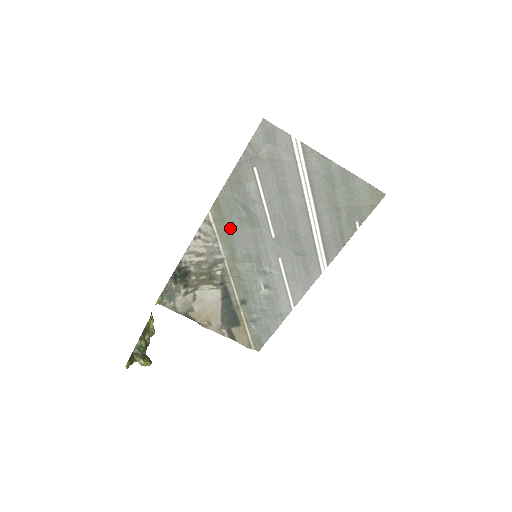
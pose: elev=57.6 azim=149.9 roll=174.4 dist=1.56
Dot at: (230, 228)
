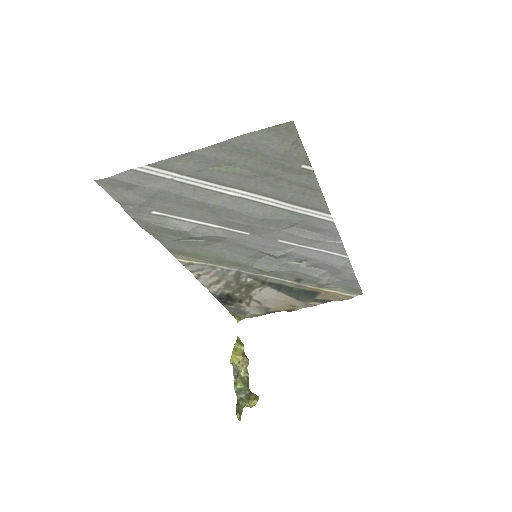
Dot at: (209, 254)
